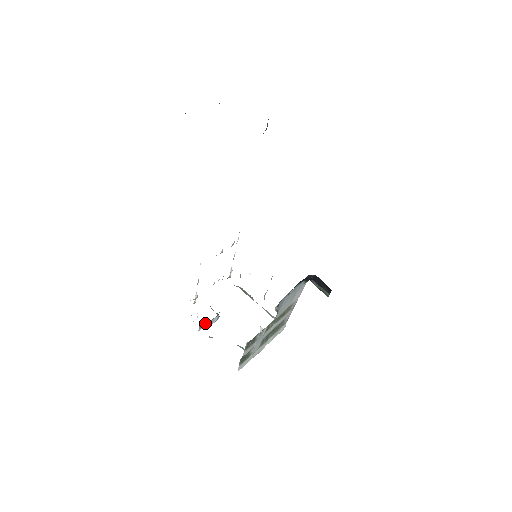
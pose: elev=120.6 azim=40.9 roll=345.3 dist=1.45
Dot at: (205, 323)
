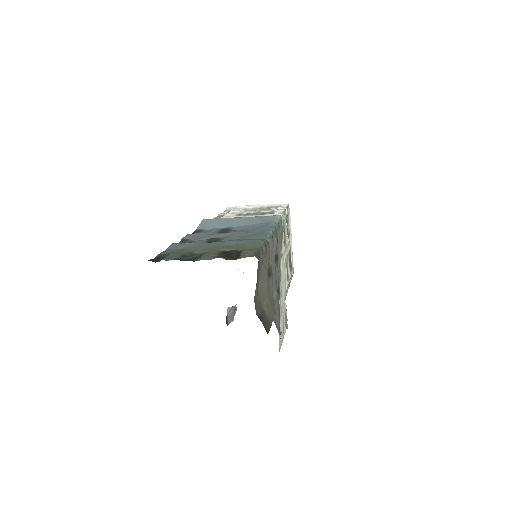
Dot at: occluded
